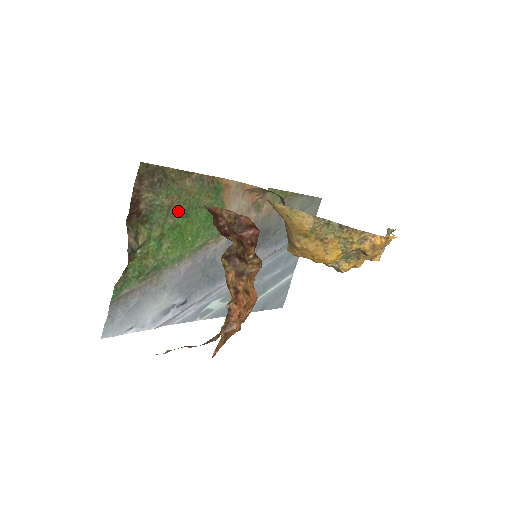
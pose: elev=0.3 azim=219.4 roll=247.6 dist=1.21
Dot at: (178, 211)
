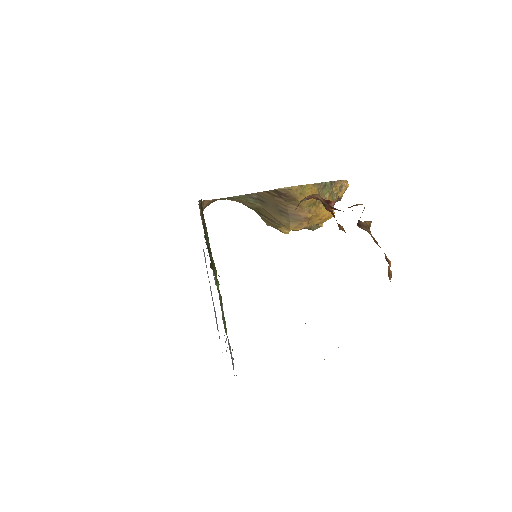
Dot at: occluded
